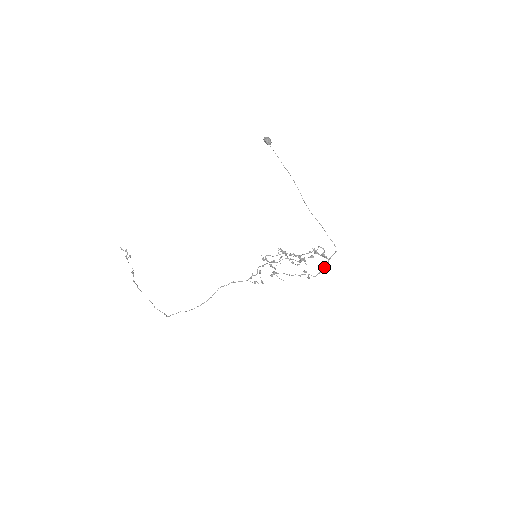
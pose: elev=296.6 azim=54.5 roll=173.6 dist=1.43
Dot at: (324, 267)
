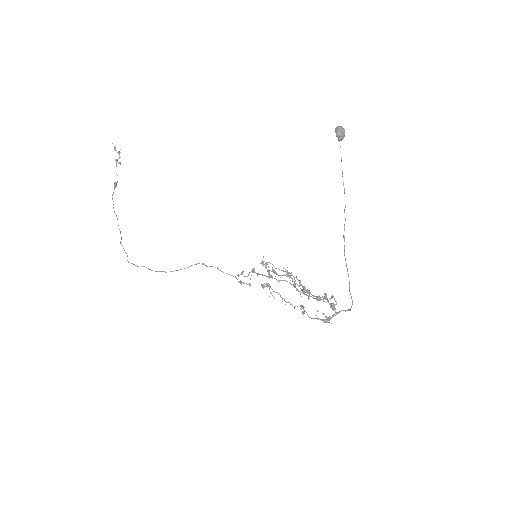
Dot at: (326, 318)
